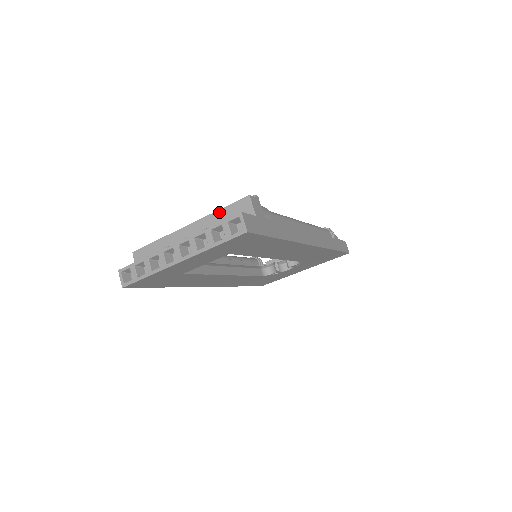
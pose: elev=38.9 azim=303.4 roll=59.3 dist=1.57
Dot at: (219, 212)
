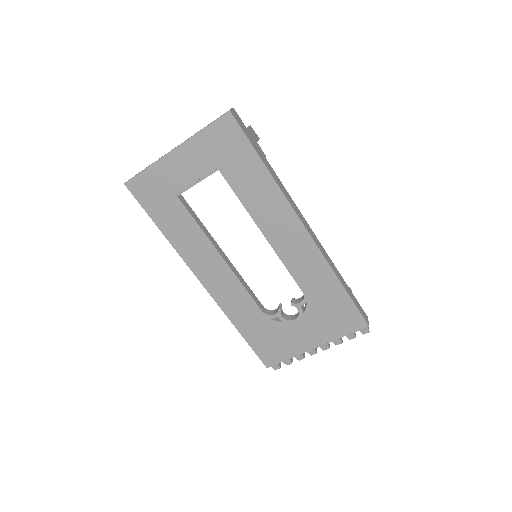
Dot at: occluded
